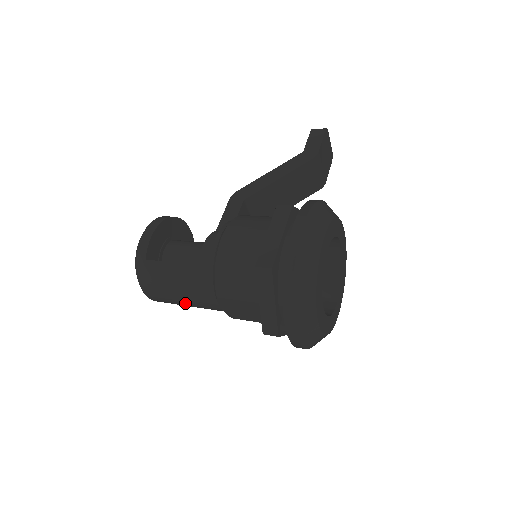
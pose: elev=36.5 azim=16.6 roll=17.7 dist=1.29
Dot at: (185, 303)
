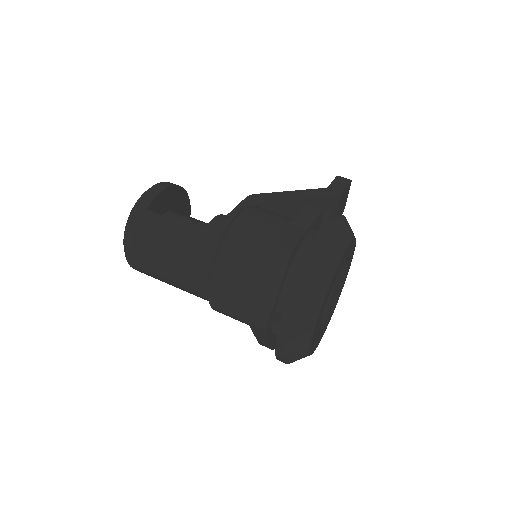
Dot at: (166, 272)
